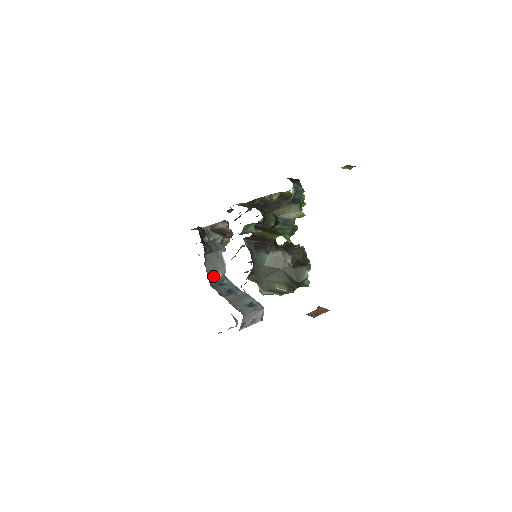
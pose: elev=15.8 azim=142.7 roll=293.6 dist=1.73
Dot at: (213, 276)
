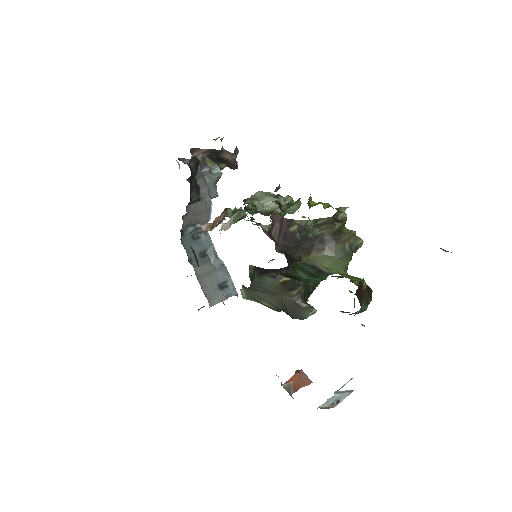
Dot at: (189, 227)
